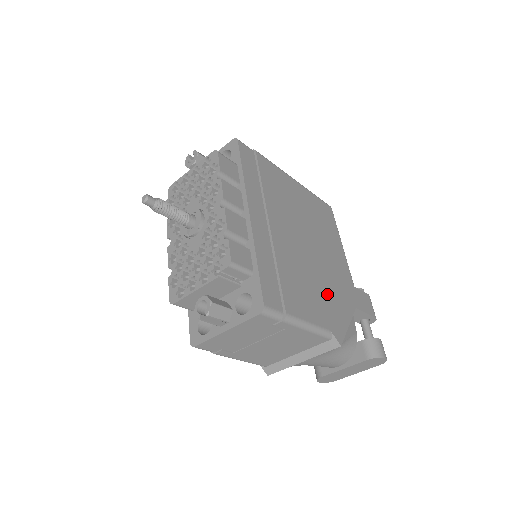
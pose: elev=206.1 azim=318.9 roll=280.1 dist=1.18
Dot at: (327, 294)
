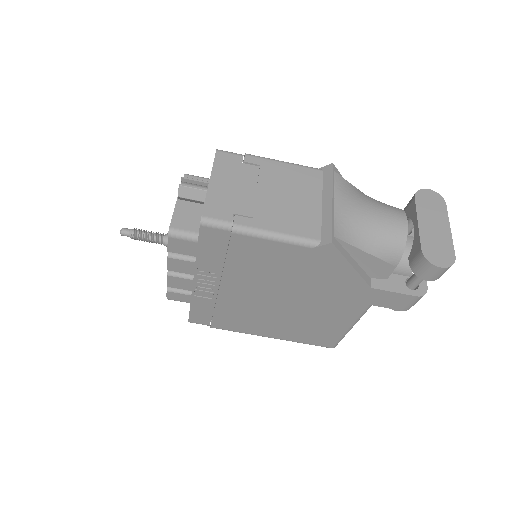
Dot at: occluded
